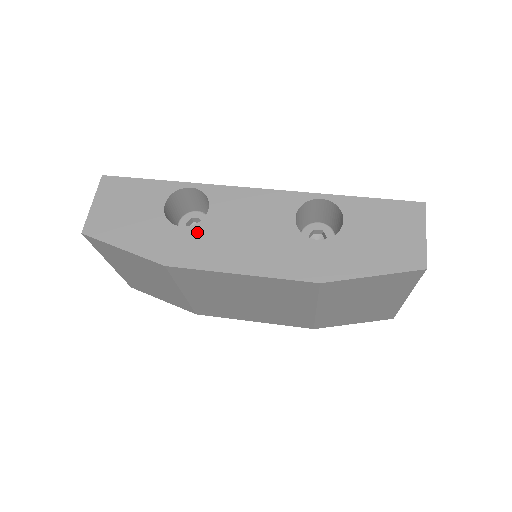
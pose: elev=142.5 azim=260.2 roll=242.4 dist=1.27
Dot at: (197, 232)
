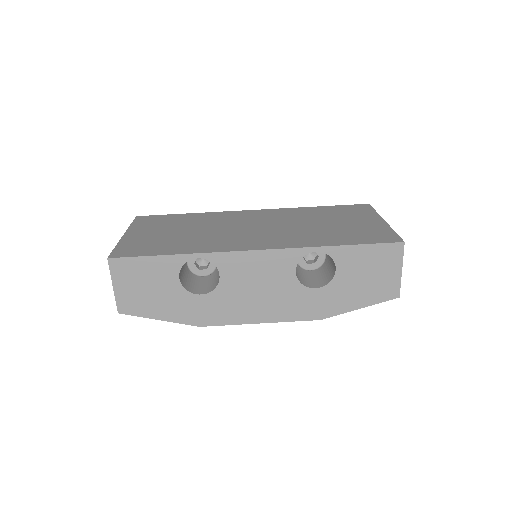
Dot at: (216, 297)
